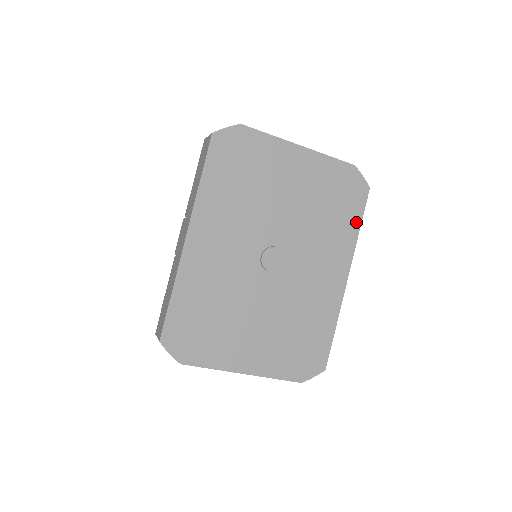
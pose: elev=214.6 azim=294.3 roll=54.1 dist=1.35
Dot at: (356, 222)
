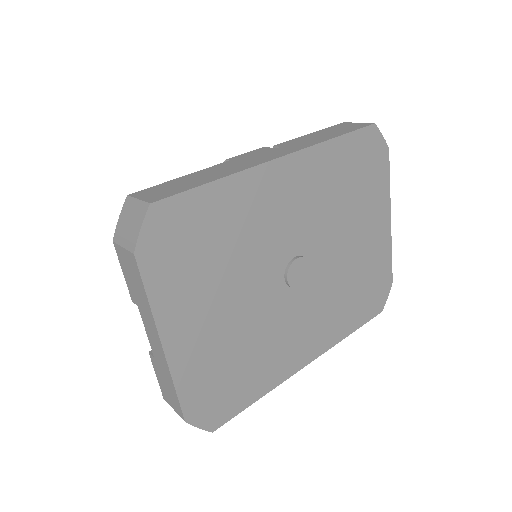
Dot at: (355, 325)
